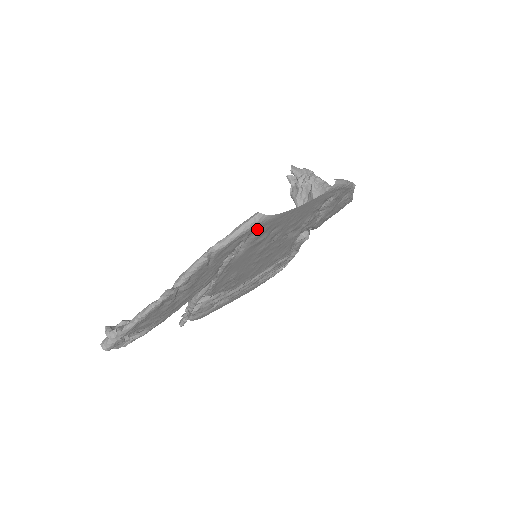
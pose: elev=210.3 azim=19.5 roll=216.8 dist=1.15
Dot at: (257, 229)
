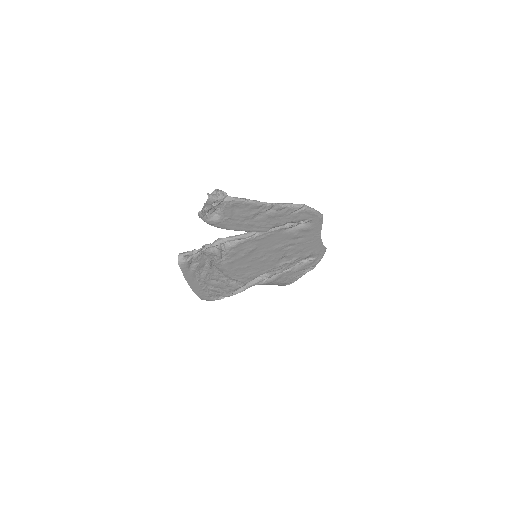
Dot at: (314, 222)
